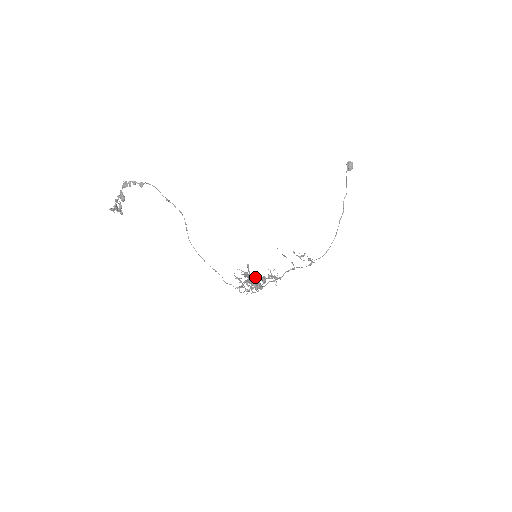
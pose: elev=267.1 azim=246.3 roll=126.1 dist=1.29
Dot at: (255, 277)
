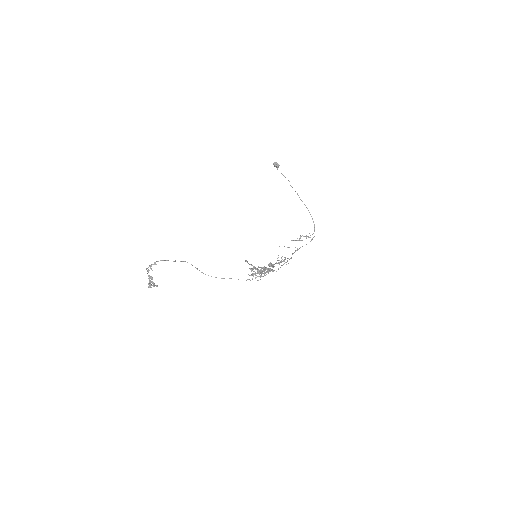
Dot at: occluded
